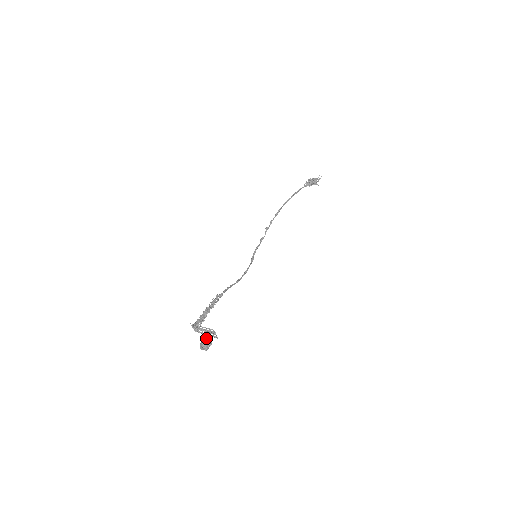
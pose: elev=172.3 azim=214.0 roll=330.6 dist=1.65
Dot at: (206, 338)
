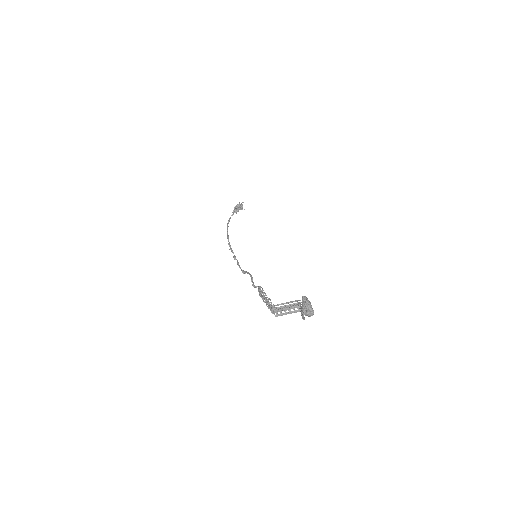
Dot at: (307, 300)
